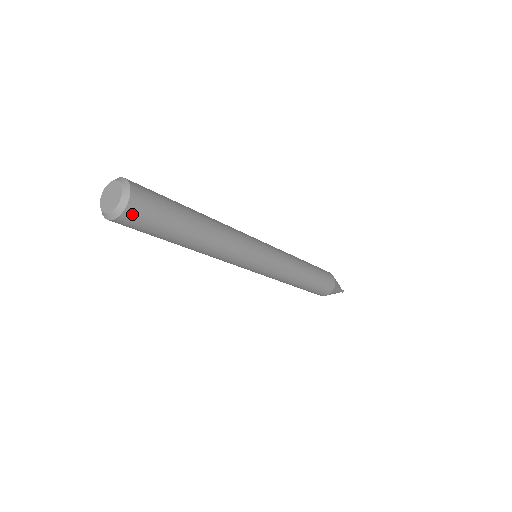
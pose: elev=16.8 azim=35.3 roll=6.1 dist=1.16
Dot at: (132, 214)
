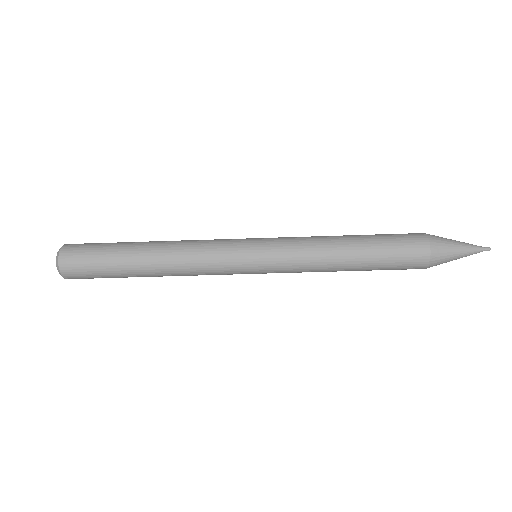
Dot at: (67, 258)
